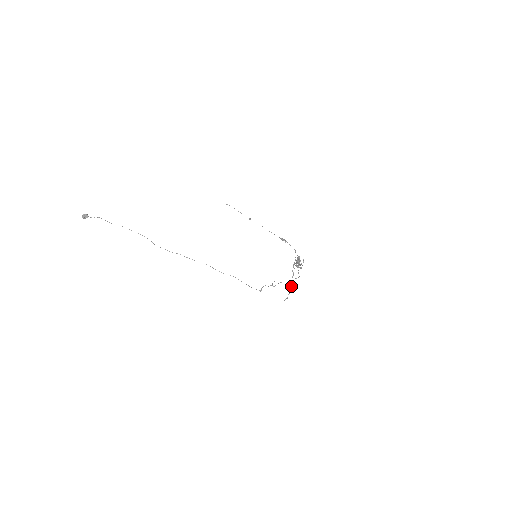
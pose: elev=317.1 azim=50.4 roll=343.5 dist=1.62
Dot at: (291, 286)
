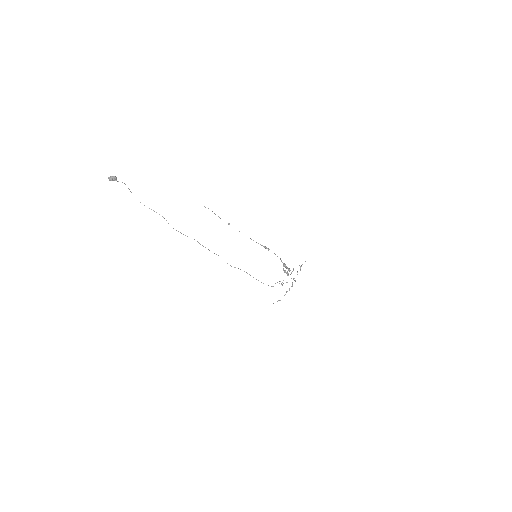
Dot at: (289, 288)
